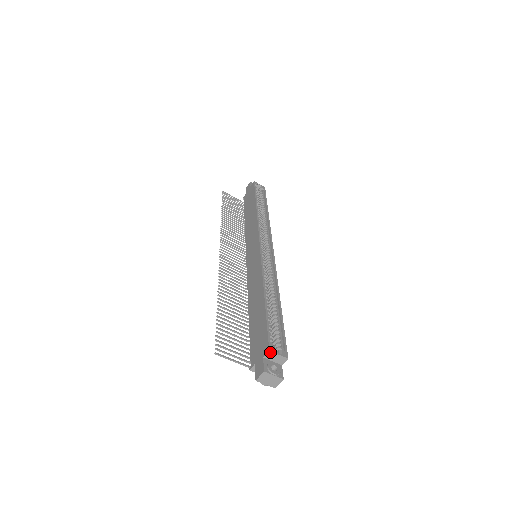
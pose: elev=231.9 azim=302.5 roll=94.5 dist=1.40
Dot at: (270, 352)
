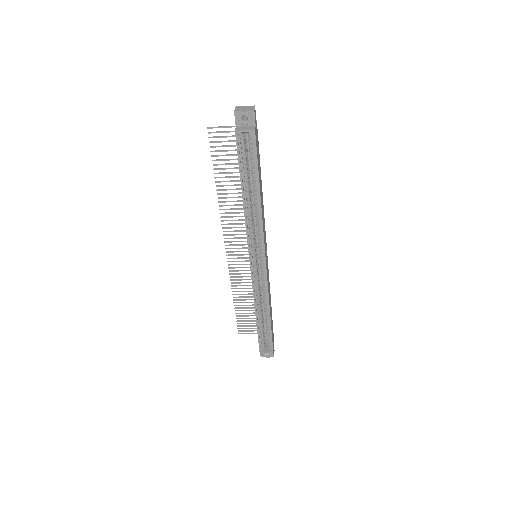
Dot at: (261, 355)
